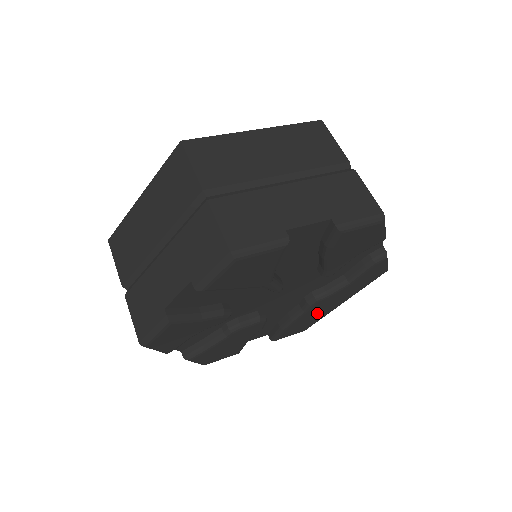
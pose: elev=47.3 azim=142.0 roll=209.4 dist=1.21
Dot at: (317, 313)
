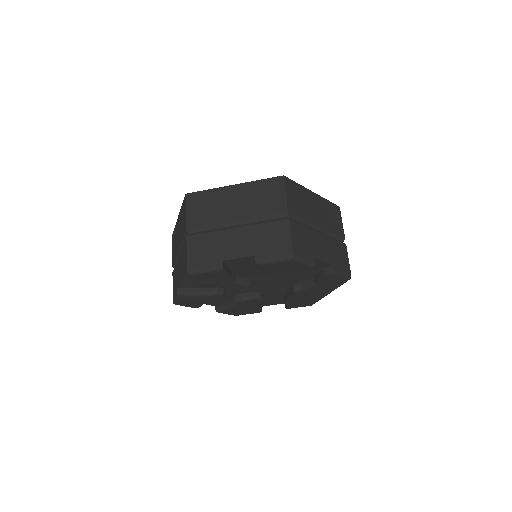
Dot at: (308, 298)
